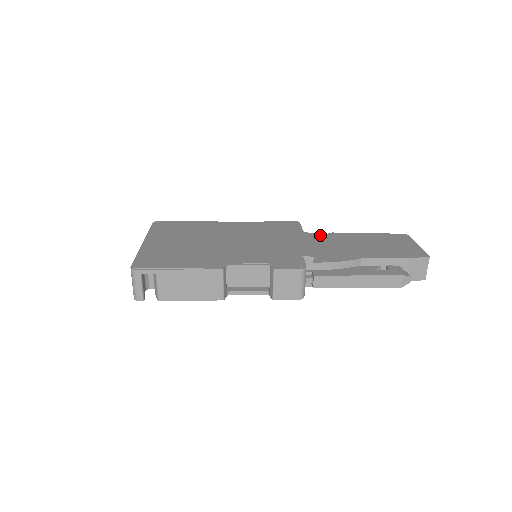
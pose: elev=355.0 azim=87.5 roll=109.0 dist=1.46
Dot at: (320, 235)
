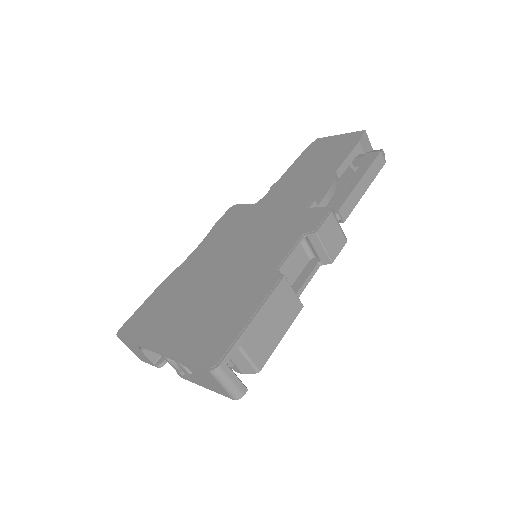
Dot at: (268, 195)
